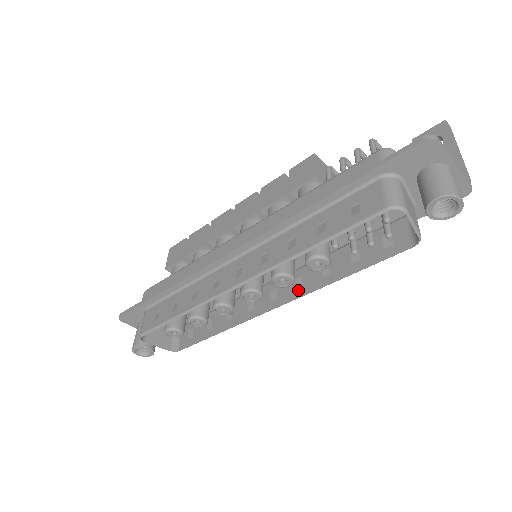
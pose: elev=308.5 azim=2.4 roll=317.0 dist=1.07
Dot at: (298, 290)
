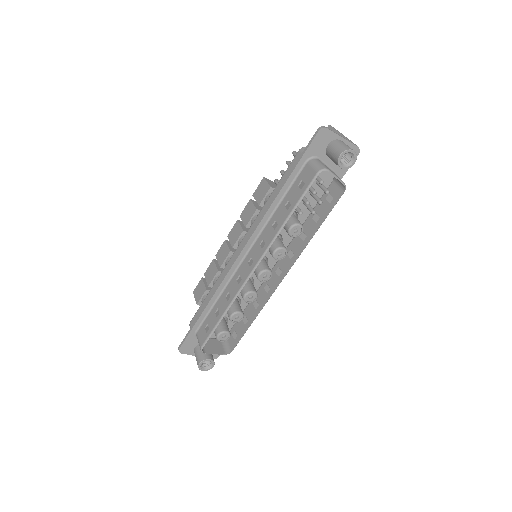
Dot at: (292, 258)
